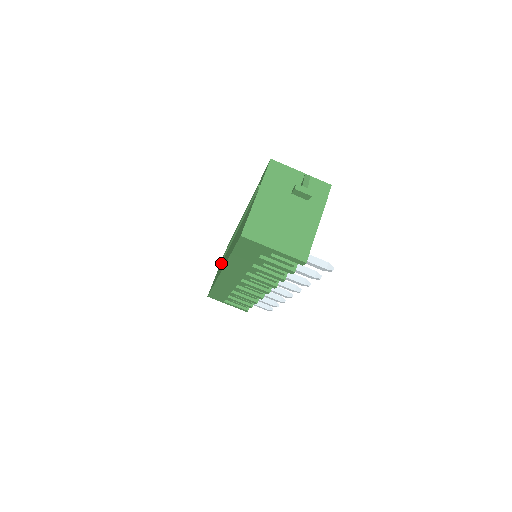
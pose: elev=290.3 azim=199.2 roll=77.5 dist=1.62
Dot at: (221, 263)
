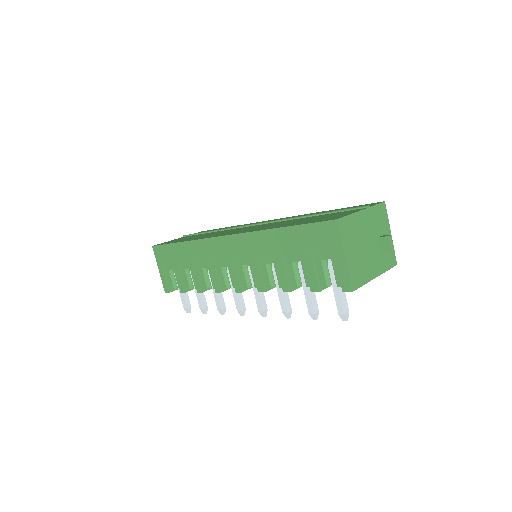
Dot at: occluded
